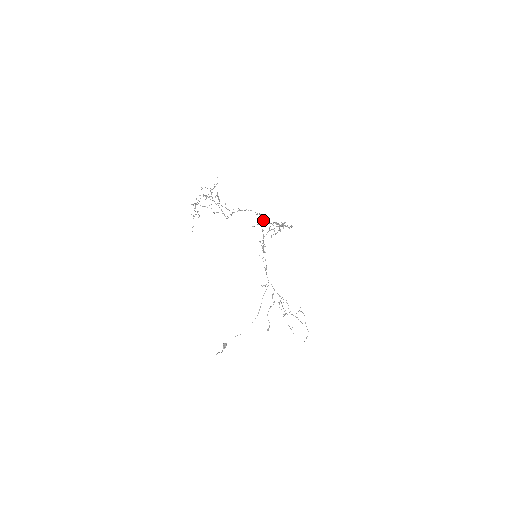
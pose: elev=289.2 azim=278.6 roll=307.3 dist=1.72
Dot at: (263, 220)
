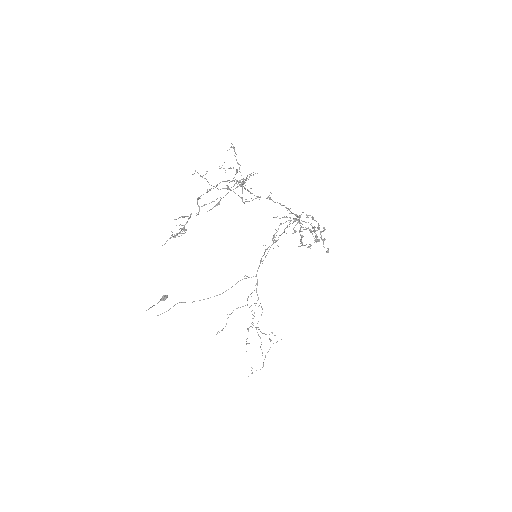
Dot at: (296, 219)
